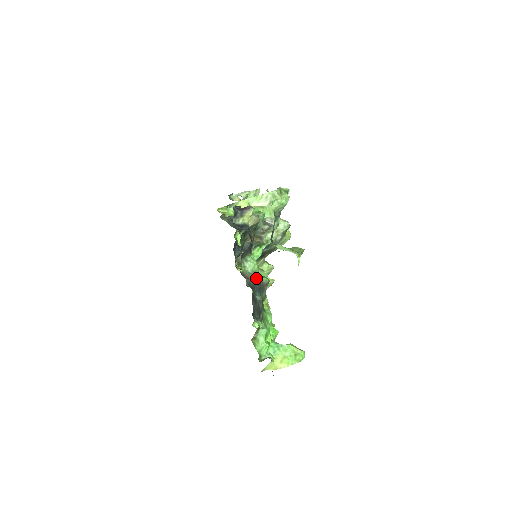
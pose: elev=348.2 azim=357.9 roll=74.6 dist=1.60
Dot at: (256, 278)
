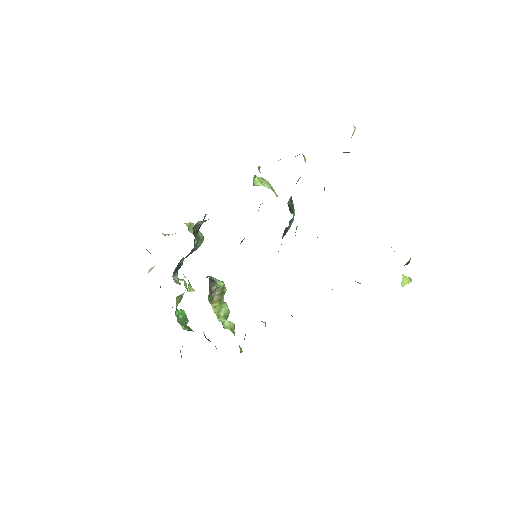
Dot at: occluded
